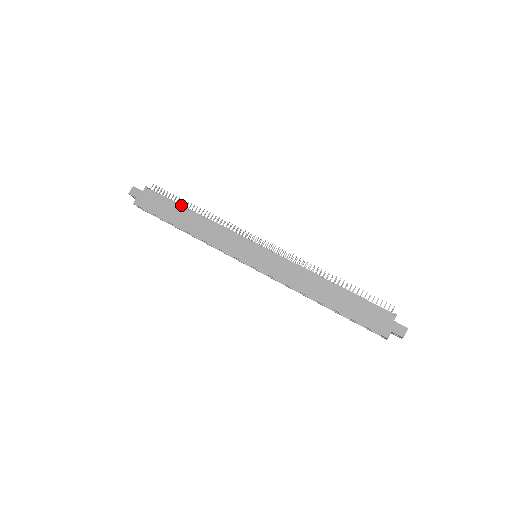
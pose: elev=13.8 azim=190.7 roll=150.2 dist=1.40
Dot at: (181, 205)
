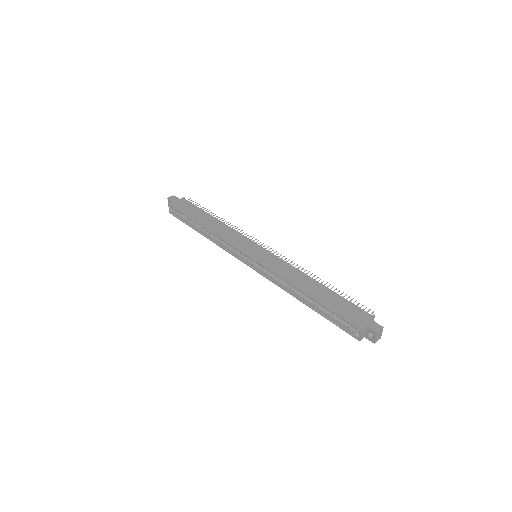
Dot at: occluded
